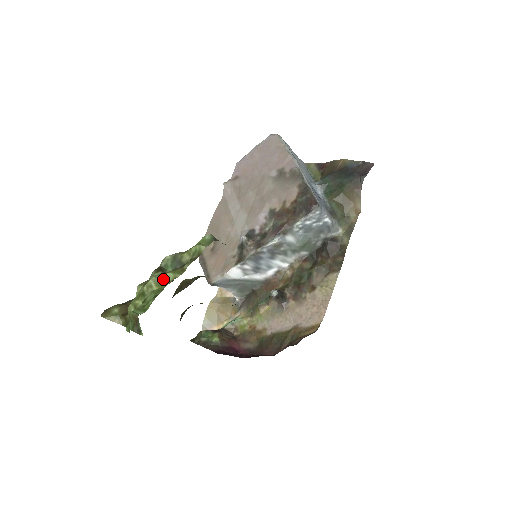
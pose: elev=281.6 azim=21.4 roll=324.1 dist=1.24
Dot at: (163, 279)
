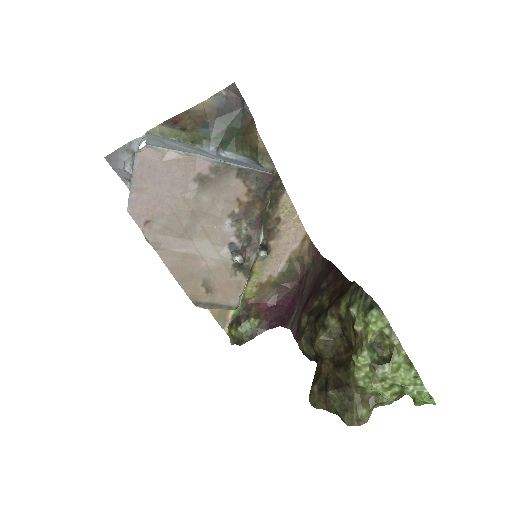
Dot at: (395, 365)
